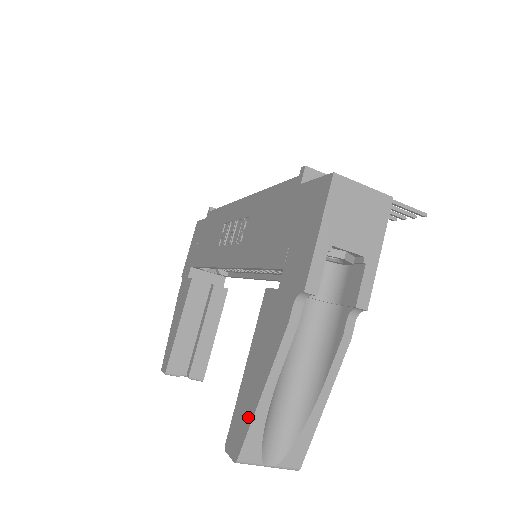
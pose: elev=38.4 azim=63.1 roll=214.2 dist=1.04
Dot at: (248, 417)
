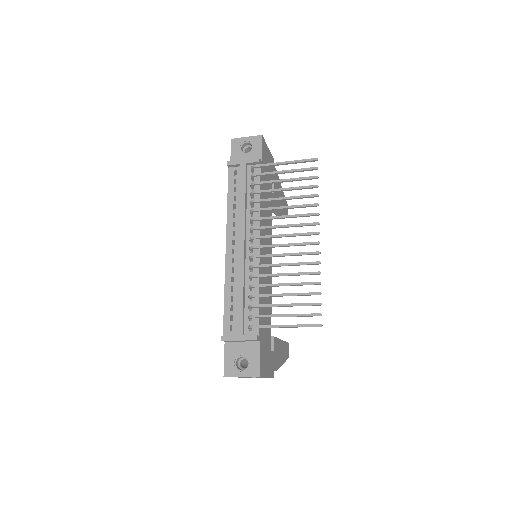
Dot at: occluded
